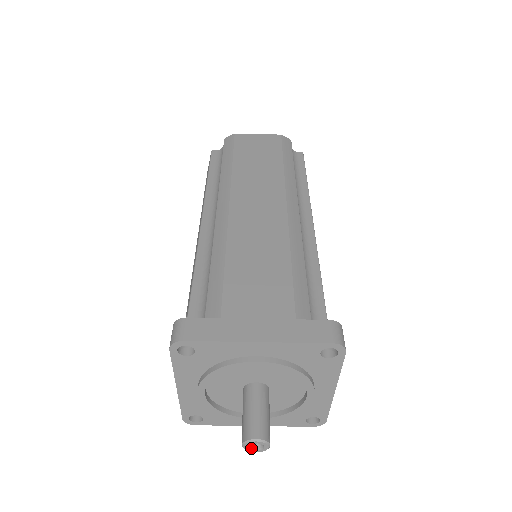
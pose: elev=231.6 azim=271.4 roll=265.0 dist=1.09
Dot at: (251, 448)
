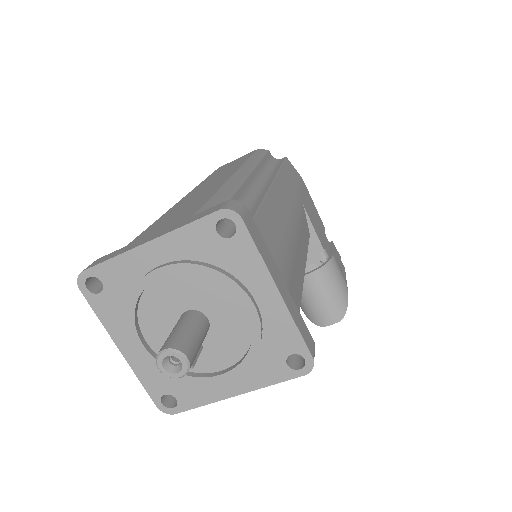
Dot at: (171, 371)
